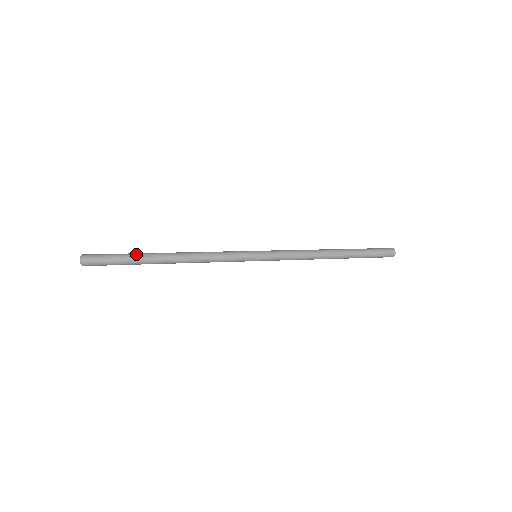
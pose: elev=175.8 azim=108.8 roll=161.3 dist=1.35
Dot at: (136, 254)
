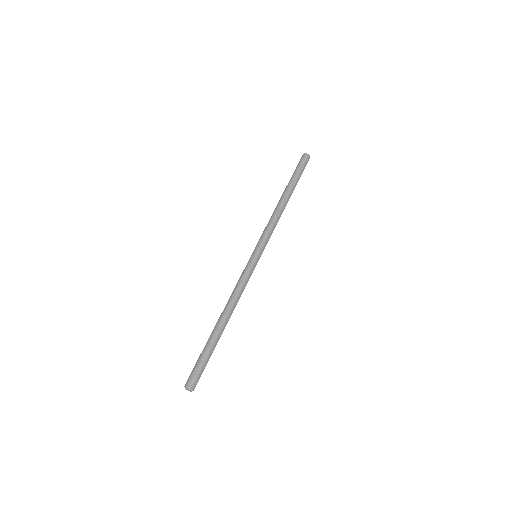
Dot at: (210, 346)
